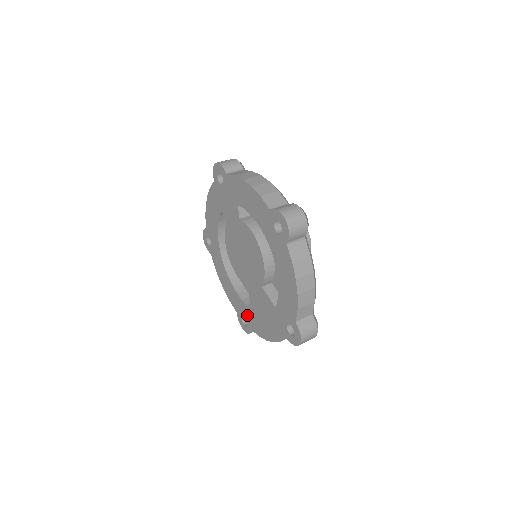
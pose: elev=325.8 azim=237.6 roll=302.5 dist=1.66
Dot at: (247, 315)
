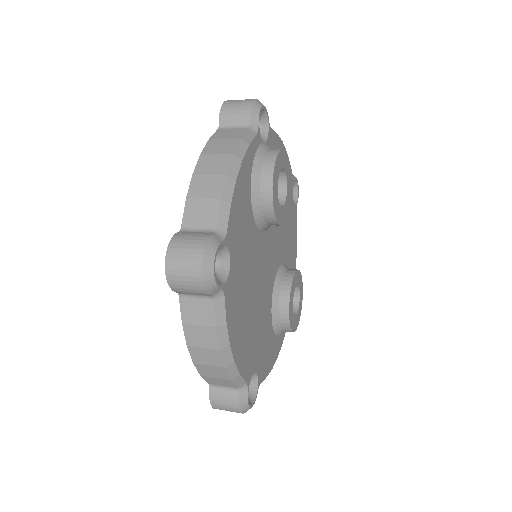
Dot at: occluded
